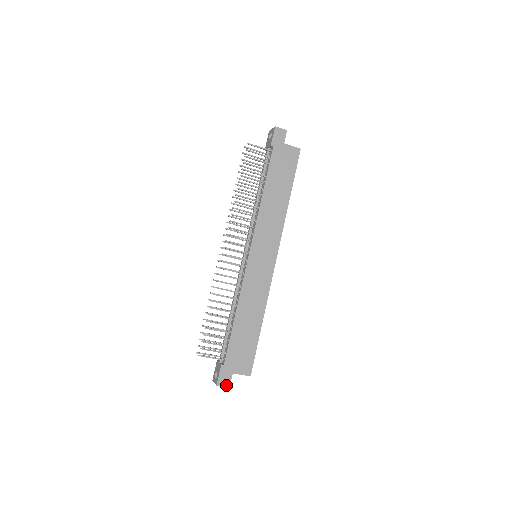
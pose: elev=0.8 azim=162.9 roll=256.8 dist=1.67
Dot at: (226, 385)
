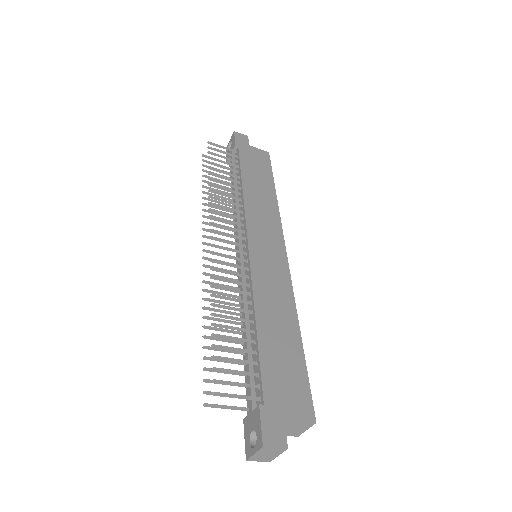
Dot at: (280, 444)
